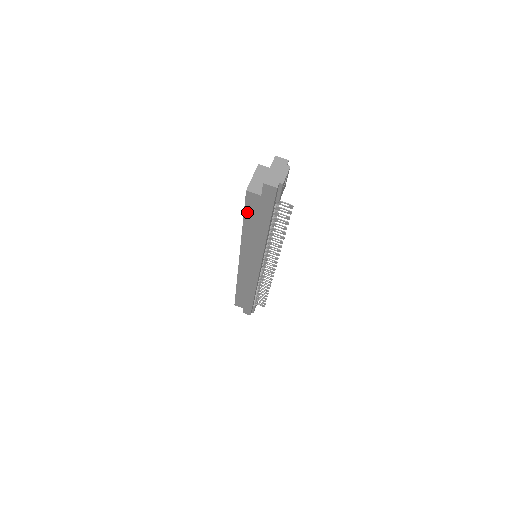
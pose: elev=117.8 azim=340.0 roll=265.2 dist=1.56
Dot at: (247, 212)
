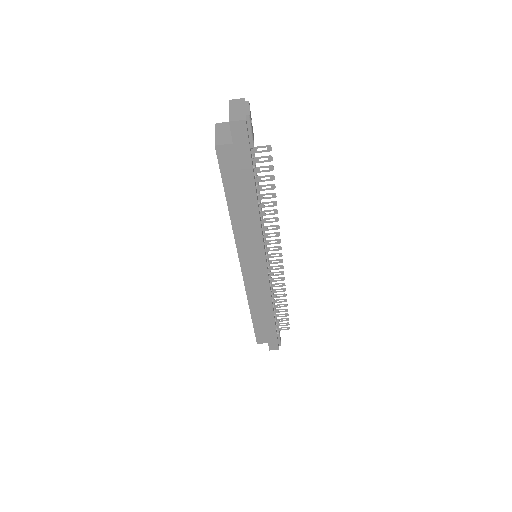
Dot at: (226, 180)
